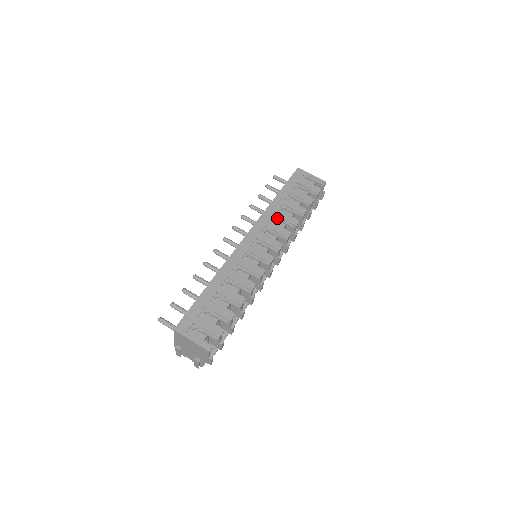
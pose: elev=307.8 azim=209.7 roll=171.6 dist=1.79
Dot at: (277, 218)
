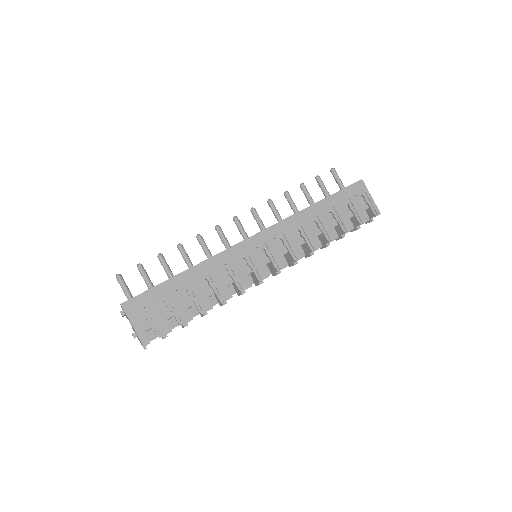
Dot at: (301, 230)
